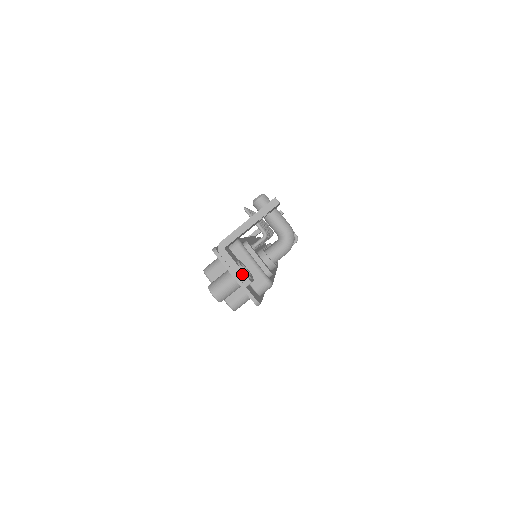
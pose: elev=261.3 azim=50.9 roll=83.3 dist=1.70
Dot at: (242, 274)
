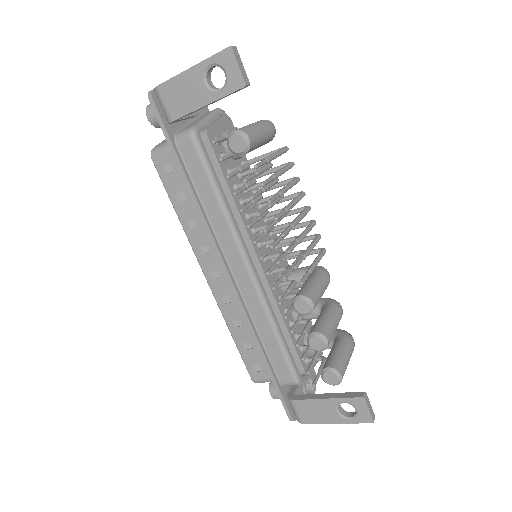
Dot at: occluded
